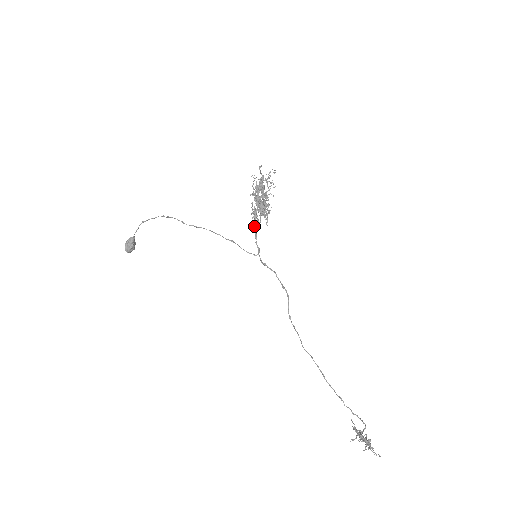
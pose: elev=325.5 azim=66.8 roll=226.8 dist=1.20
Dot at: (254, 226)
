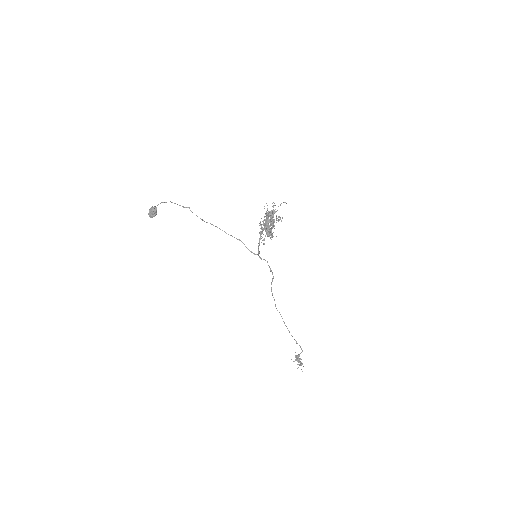
Dot at: (259, 241)
